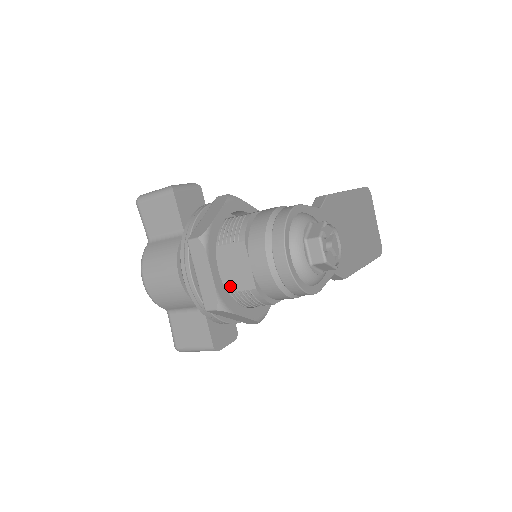
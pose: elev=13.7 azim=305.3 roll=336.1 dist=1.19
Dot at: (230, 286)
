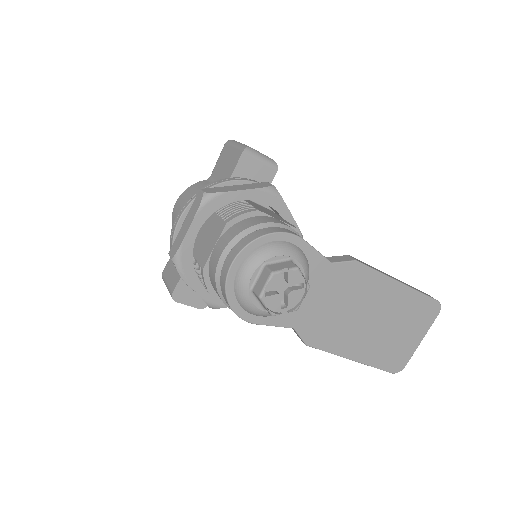
Dot at: (197, 252)
